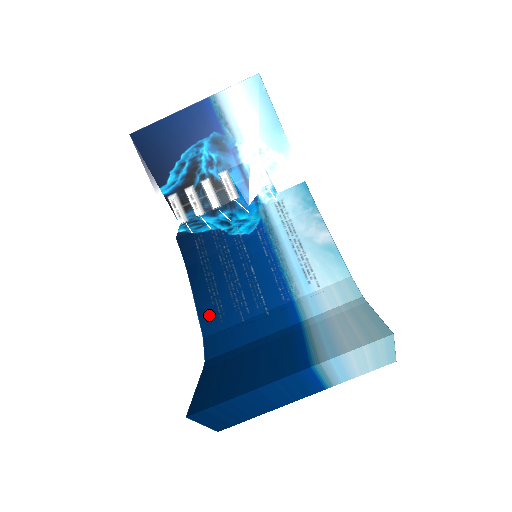
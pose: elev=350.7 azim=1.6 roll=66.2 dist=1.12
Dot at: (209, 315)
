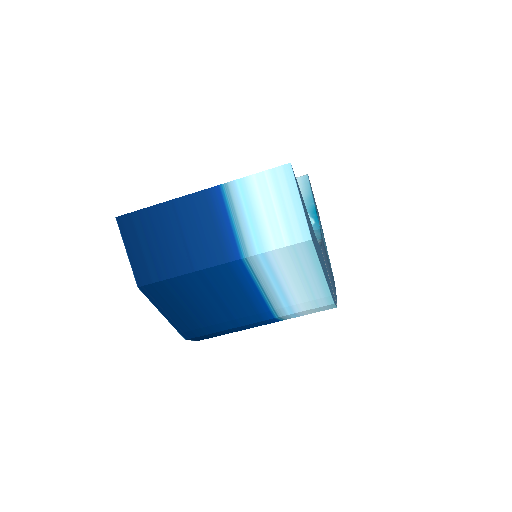
Dot at: occluded
